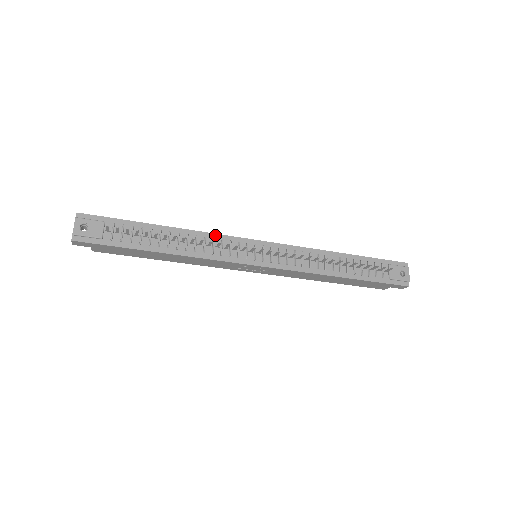
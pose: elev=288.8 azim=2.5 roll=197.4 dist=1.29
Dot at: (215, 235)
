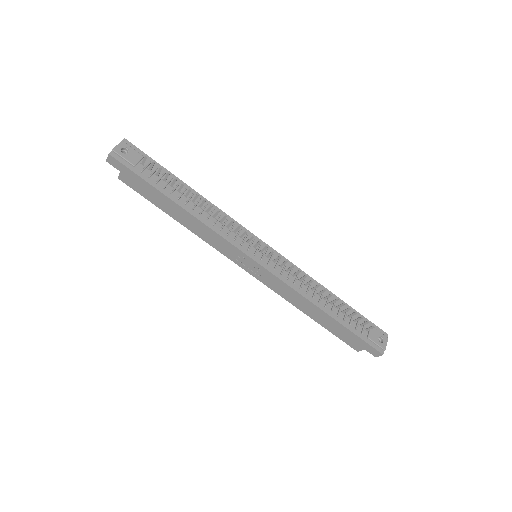
Dot at: (230, 218)
